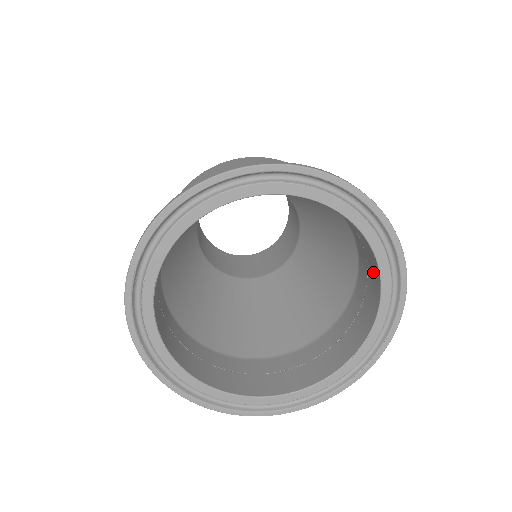
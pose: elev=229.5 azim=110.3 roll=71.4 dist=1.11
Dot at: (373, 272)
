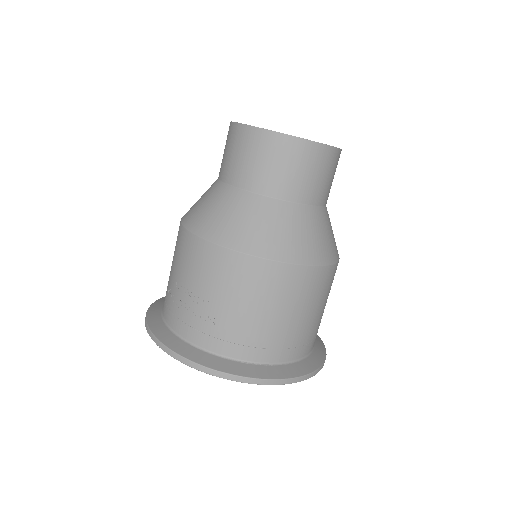
Dot at: occluded
